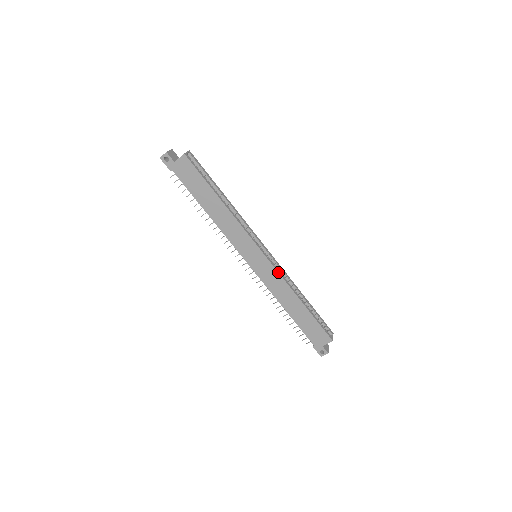
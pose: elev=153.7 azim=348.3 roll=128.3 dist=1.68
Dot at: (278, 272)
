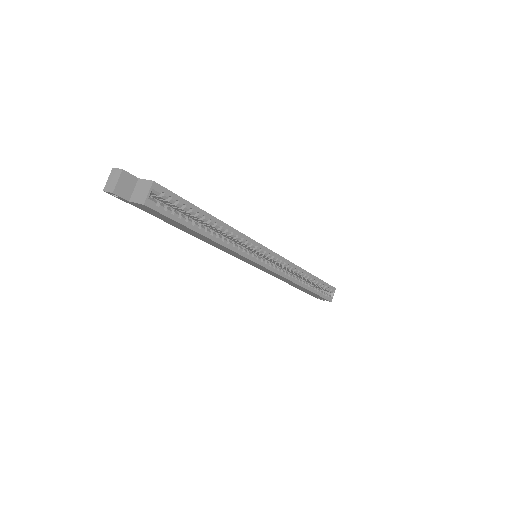
Dot at: (281, 276)
